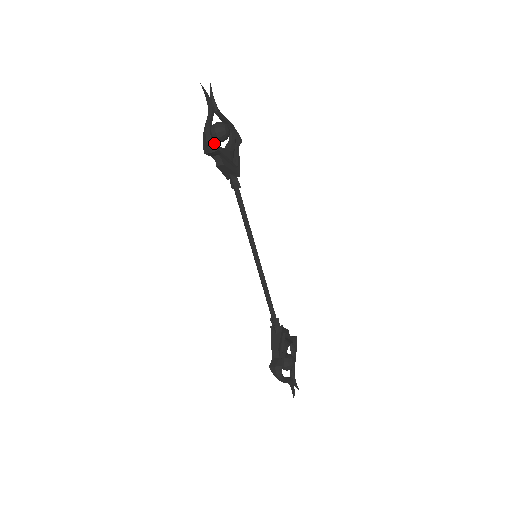
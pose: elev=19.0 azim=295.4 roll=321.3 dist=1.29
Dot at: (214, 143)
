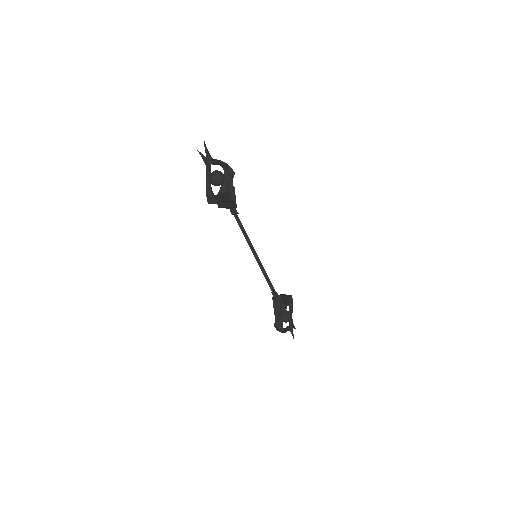
Dot at: (215, 196)
